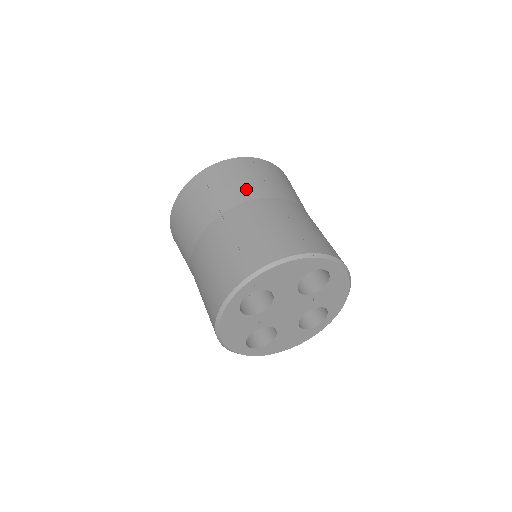
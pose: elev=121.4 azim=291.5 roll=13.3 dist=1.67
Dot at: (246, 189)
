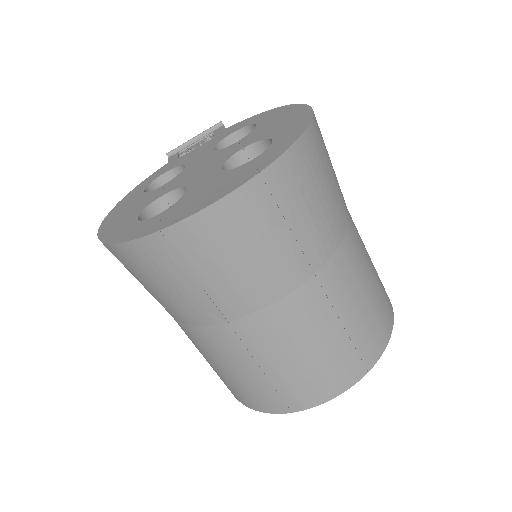
Dot at: (266, 278)
